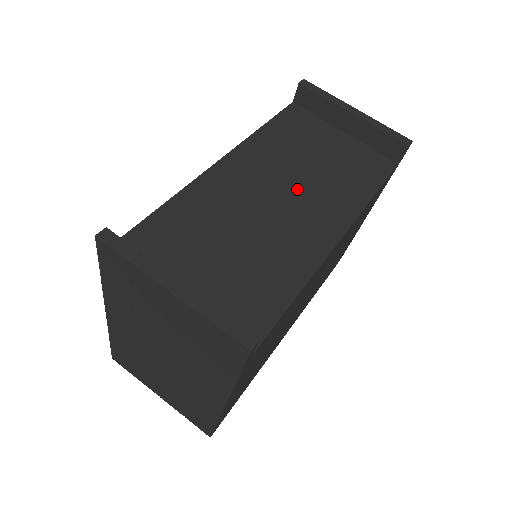
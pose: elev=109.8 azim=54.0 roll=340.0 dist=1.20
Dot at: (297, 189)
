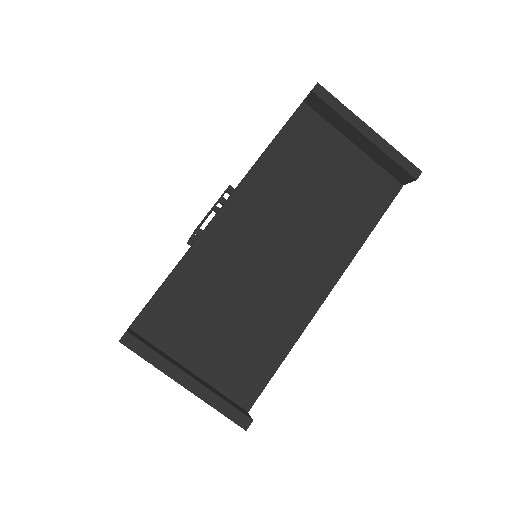
Dot at: (296, 236)
